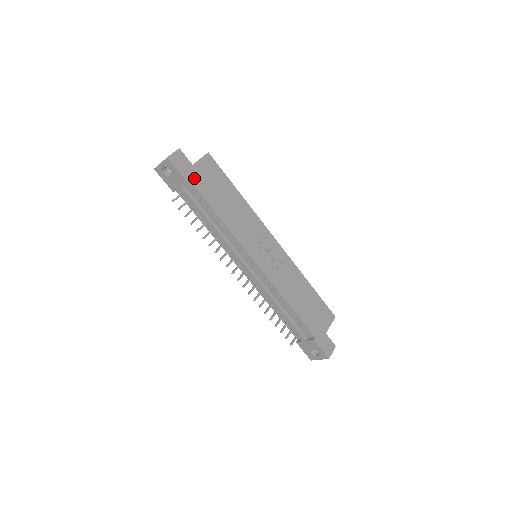
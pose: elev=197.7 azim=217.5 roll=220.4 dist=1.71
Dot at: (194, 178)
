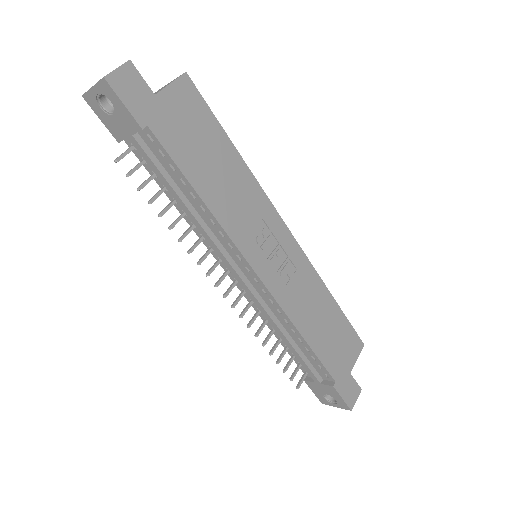
Dot at: (156, 121)
